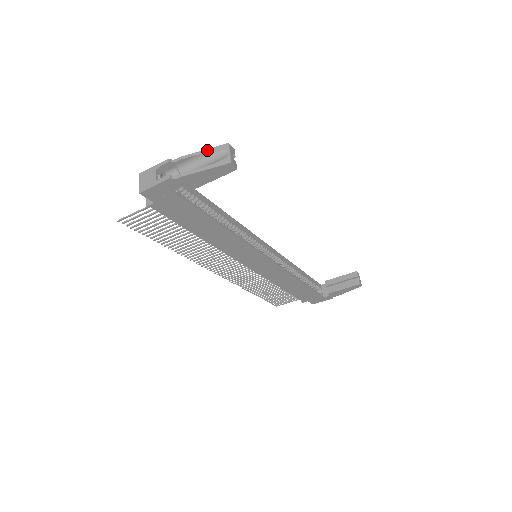
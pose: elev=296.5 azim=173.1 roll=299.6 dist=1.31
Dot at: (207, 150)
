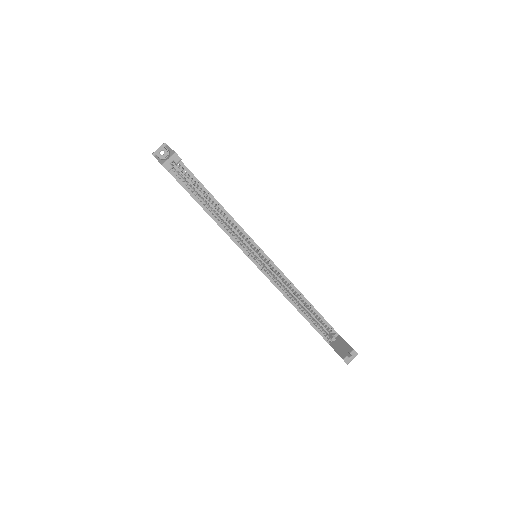
Dot at: (171, 150)
